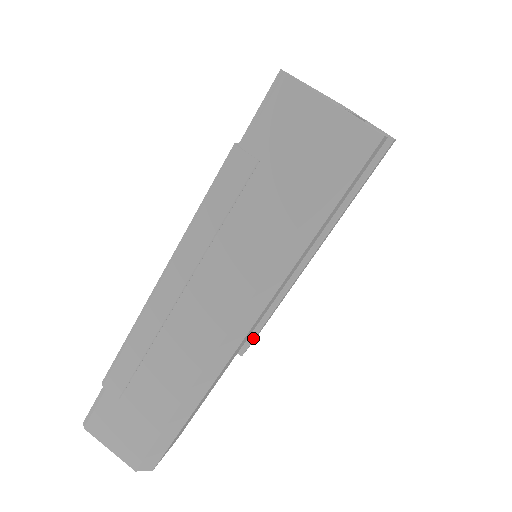
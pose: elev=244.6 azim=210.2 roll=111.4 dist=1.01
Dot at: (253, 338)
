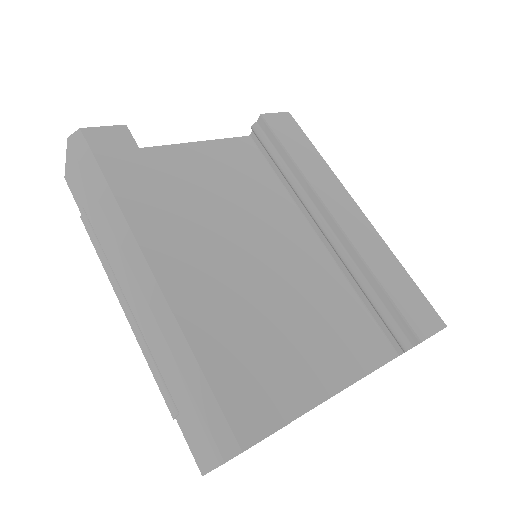
Dot at: (401, 315)
